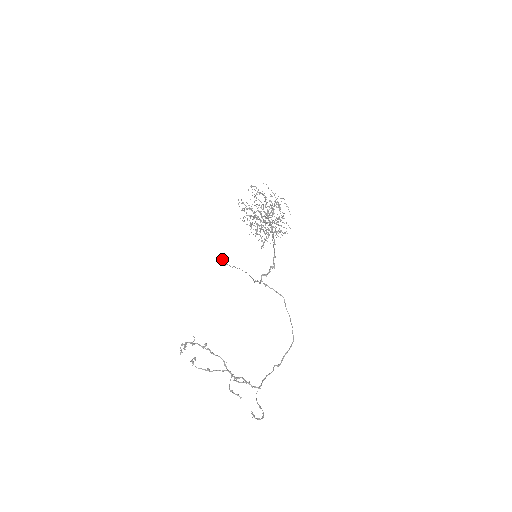
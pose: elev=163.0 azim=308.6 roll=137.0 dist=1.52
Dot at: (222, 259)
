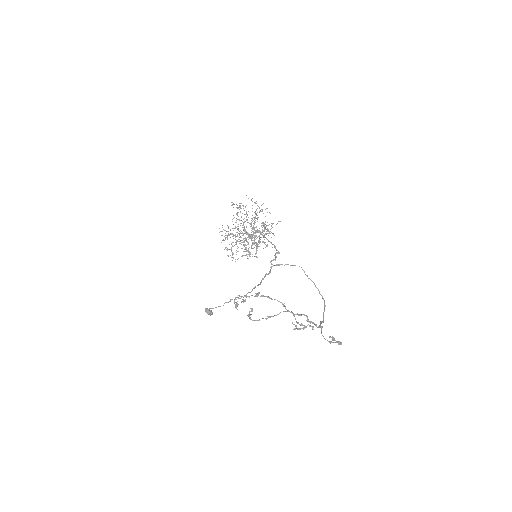
Dot at: (207, 308)
